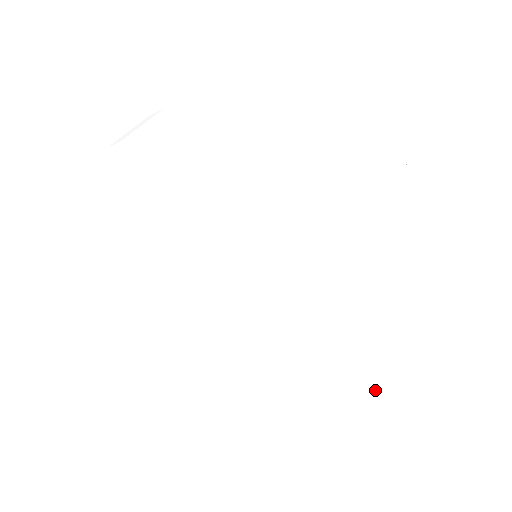
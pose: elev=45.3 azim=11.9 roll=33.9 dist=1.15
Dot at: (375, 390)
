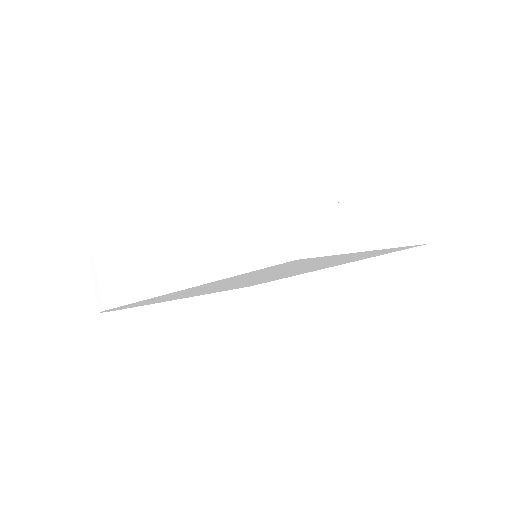
Dot at: (419, 245)
